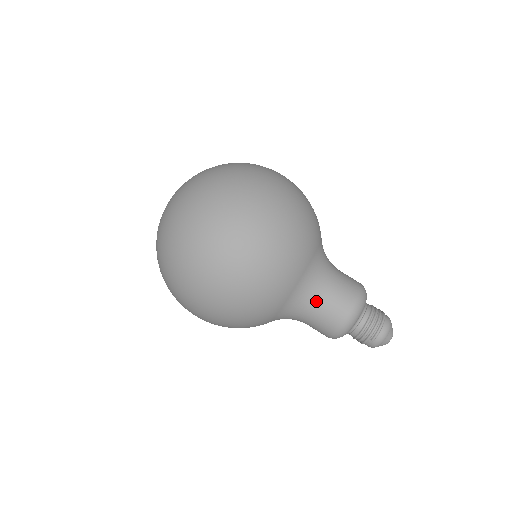
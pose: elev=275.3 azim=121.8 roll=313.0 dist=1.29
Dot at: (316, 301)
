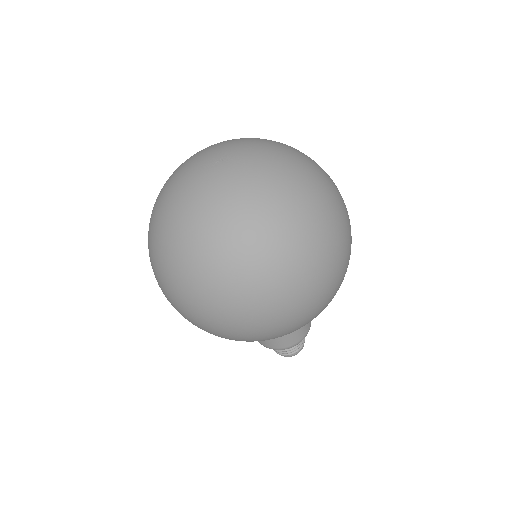
Dot at: occluded
